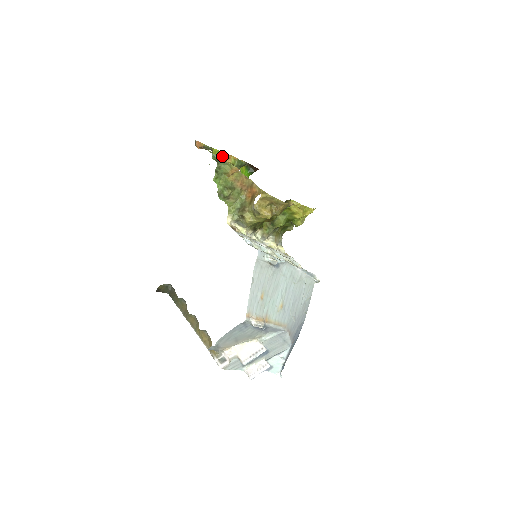
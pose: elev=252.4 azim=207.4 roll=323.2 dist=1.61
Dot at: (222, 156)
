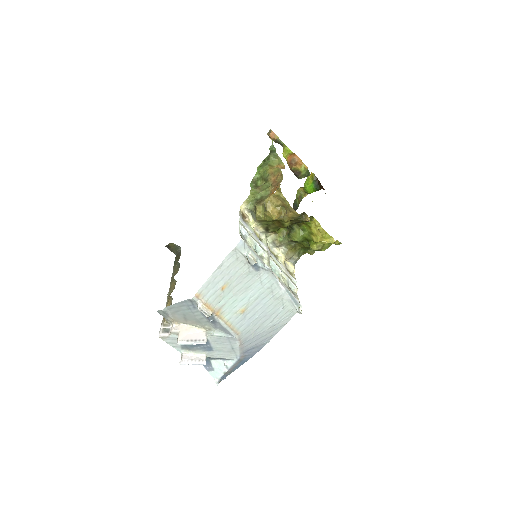
Dot at: (294, 159)
